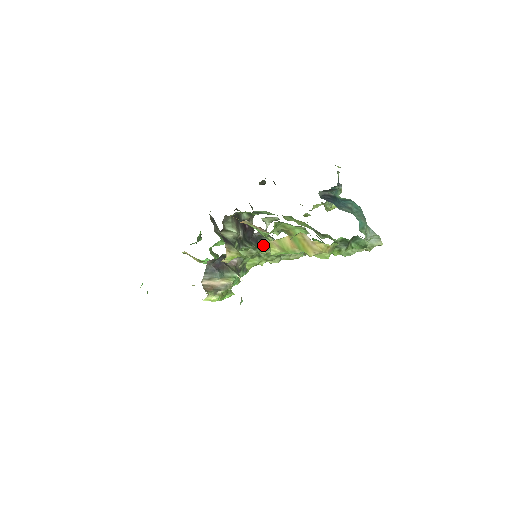
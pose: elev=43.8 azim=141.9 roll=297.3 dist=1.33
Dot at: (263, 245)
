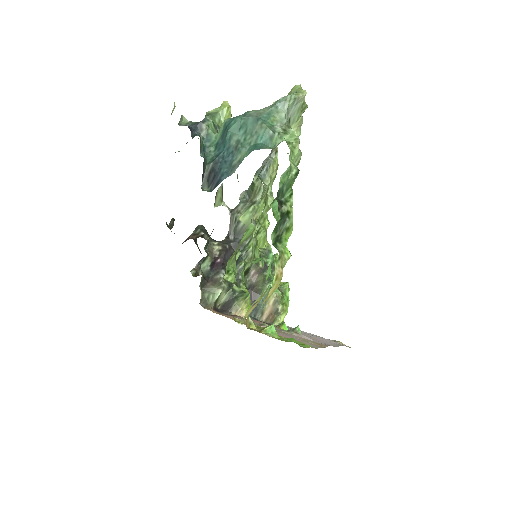
Dot at: occluded
